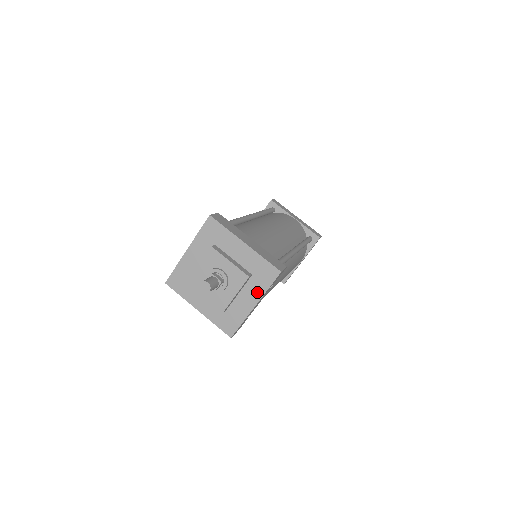
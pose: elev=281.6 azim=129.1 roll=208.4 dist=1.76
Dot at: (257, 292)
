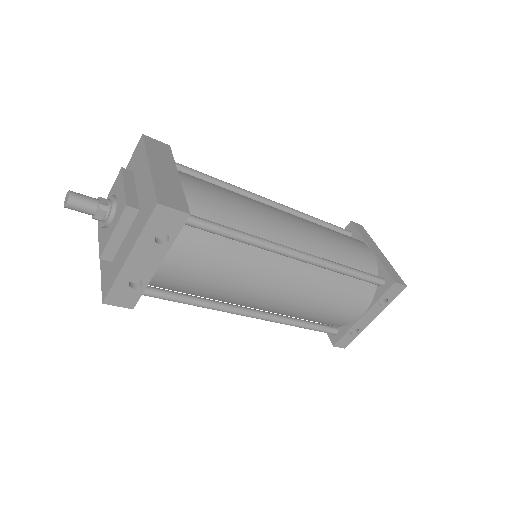
Dot at: (135, 235)
